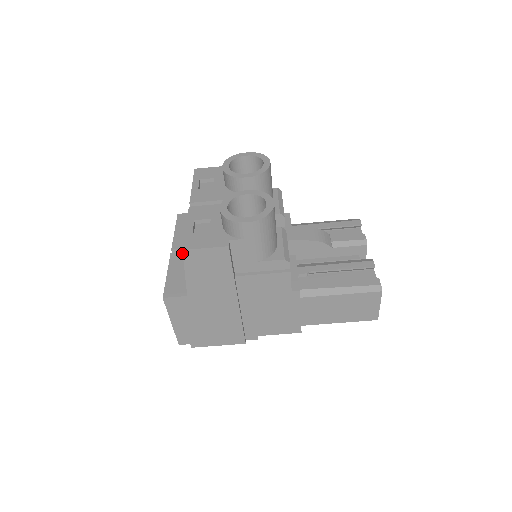
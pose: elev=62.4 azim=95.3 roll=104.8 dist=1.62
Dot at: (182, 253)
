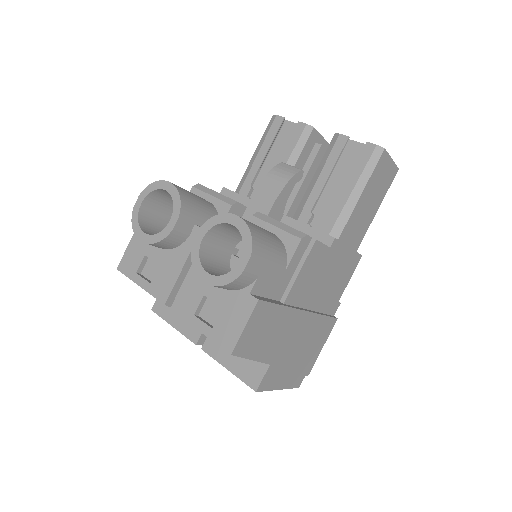
Dot at: occluded
